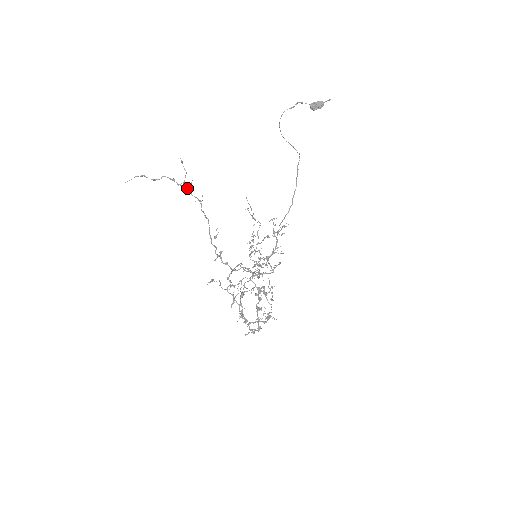
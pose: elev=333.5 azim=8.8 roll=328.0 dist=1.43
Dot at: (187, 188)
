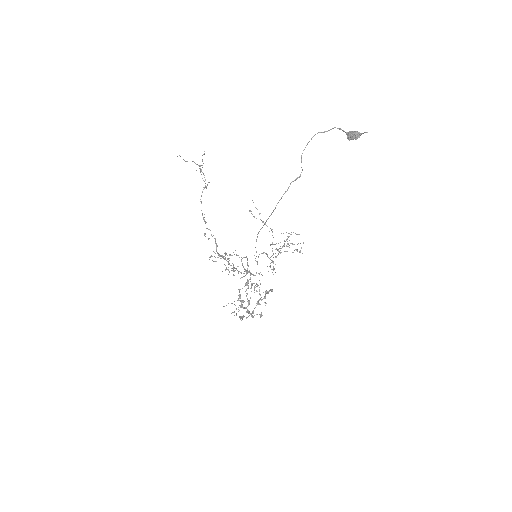
Dot at: occluded
